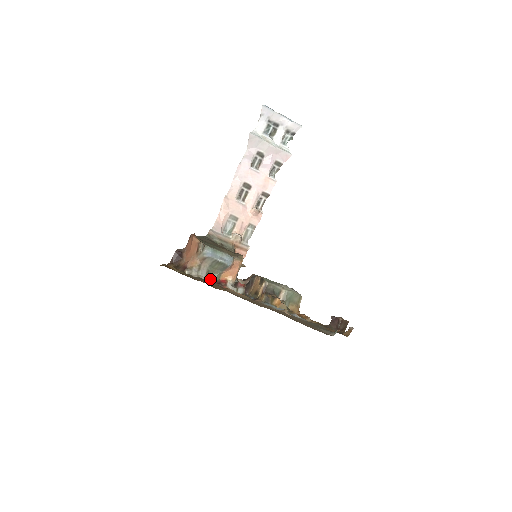
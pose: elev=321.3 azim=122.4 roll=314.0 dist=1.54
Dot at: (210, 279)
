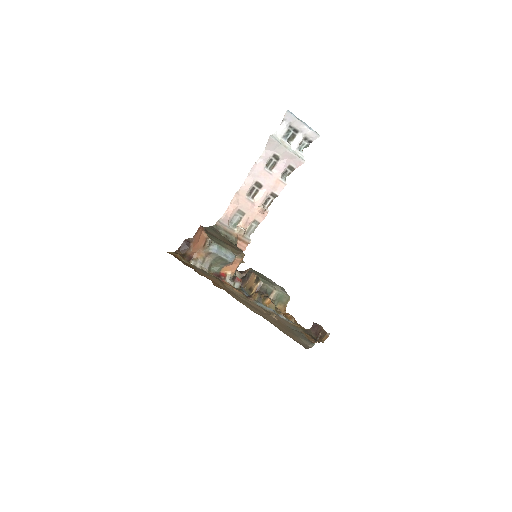
Dot at: (212, 271)
